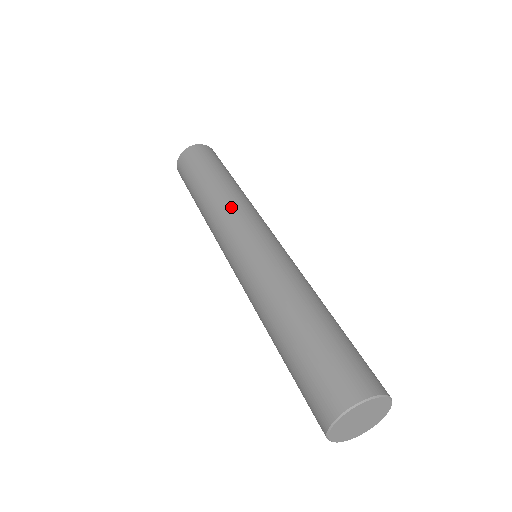
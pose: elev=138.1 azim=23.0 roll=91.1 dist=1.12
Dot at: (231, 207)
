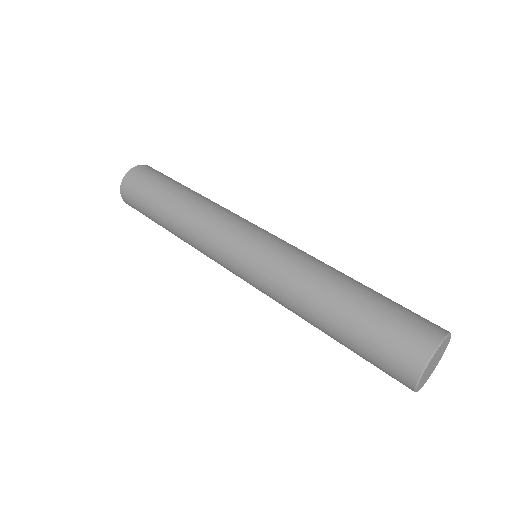
Dot at: (205, 228)
